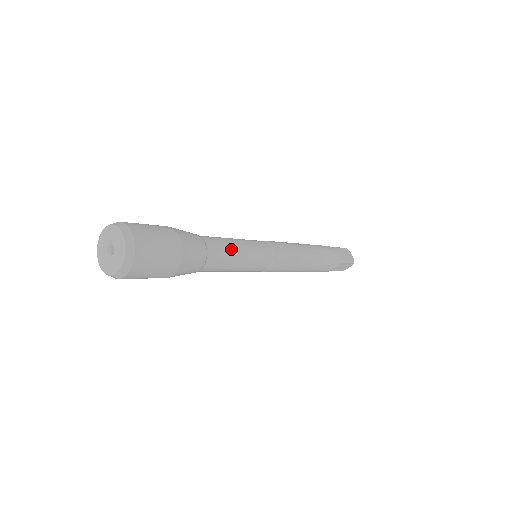
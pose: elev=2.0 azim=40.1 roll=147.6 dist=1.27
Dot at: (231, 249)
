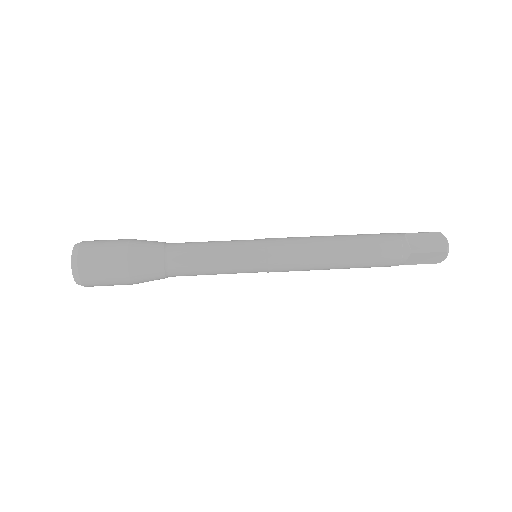
Dot at: (201, 274)
